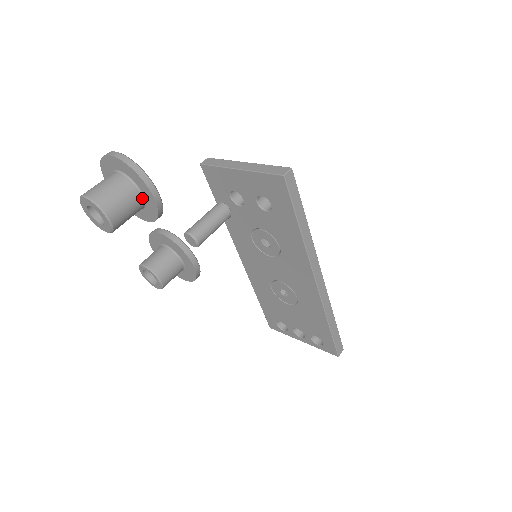
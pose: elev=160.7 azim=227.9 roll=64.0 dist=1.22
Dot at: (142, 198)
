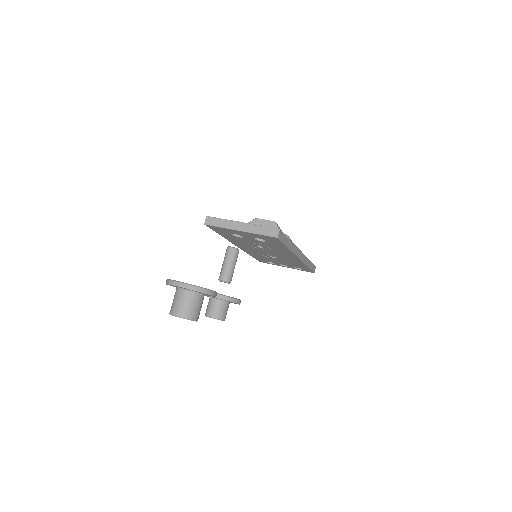
Dot at: (204, 295)
